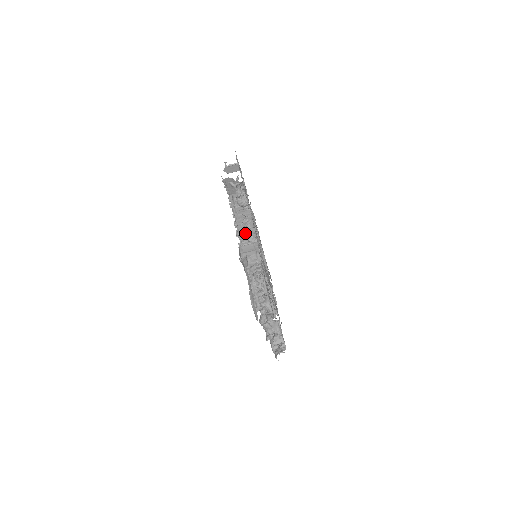
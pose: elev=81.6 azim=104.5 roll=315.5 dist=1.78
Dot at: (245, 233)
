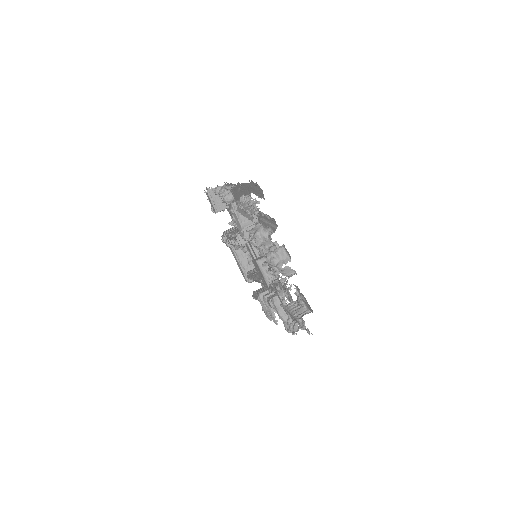
Dot at: (238, 231)
